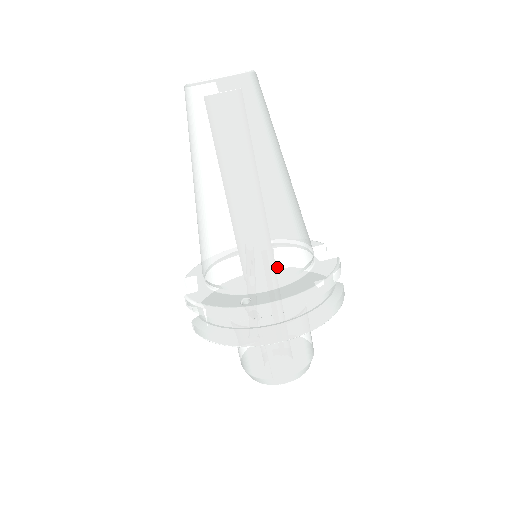
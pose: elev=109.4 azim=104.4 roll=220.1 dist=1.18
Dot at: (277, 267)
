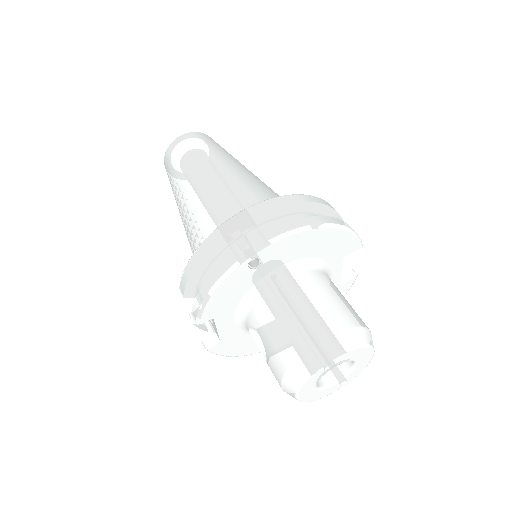
Dot at: occluded
